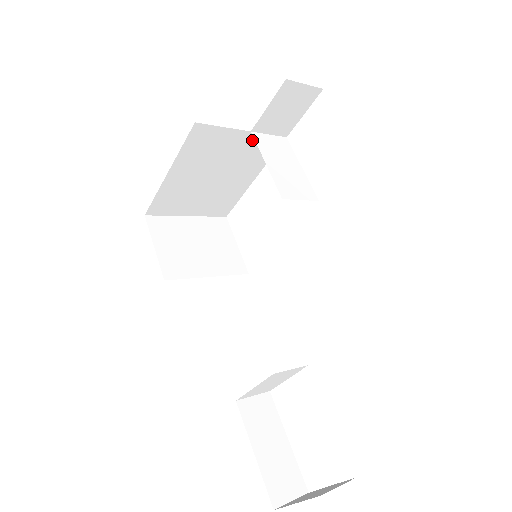
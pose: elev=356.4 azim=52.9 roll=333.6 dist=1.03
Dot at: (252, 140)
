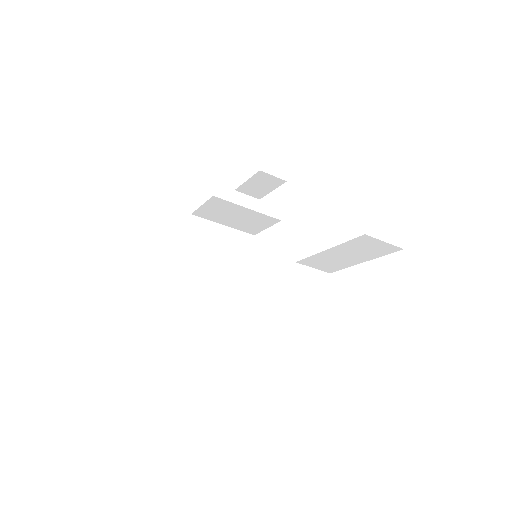
Dot at: (232, 235)
